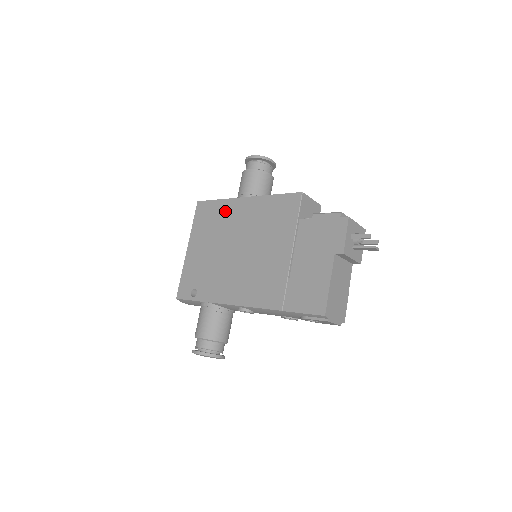
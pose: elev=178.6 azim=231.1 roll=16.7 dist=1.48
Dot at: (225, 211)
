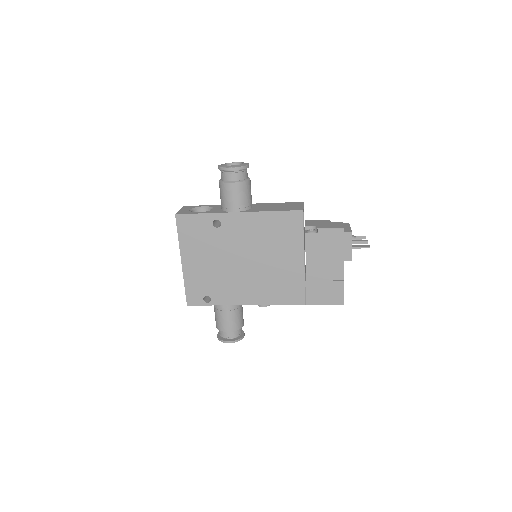
Dot at: (213, 222)
